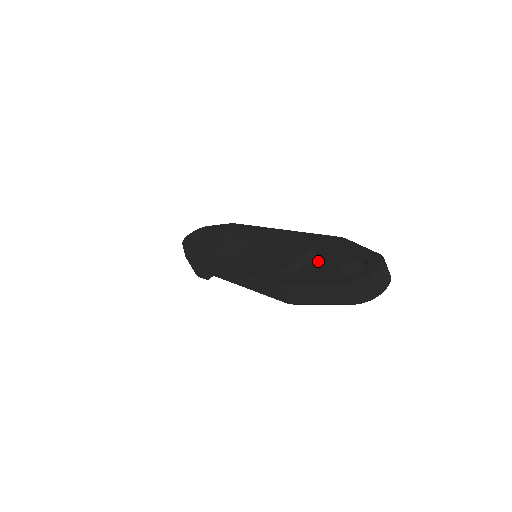
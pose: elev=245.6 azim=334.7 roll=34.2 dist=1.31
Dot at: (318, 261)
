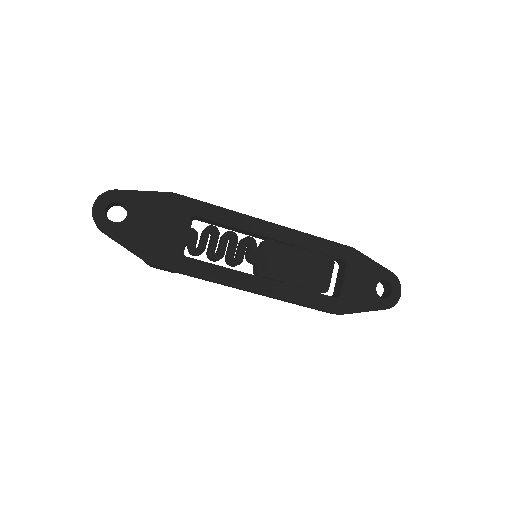
Dot at: (353, 282)
